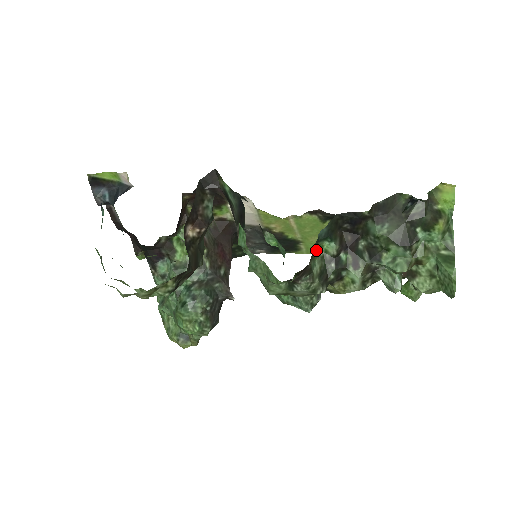
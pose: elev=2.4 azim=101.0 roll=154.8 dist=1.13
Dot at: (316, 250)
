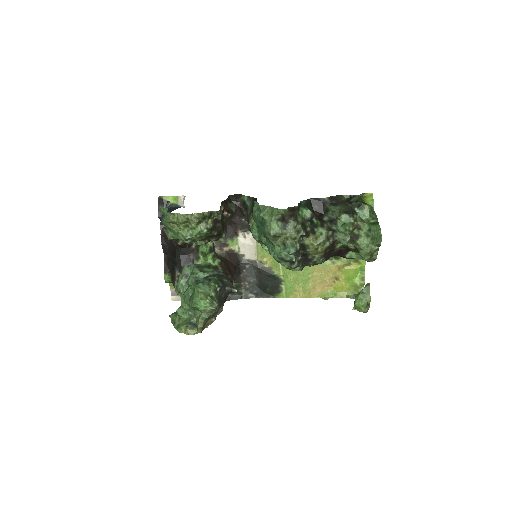
Dot at: (299, 213)
